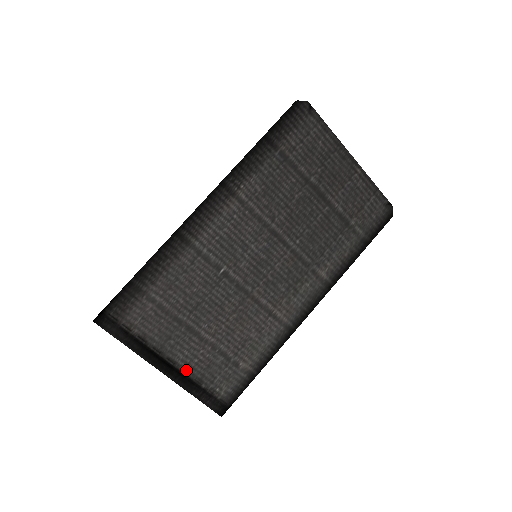
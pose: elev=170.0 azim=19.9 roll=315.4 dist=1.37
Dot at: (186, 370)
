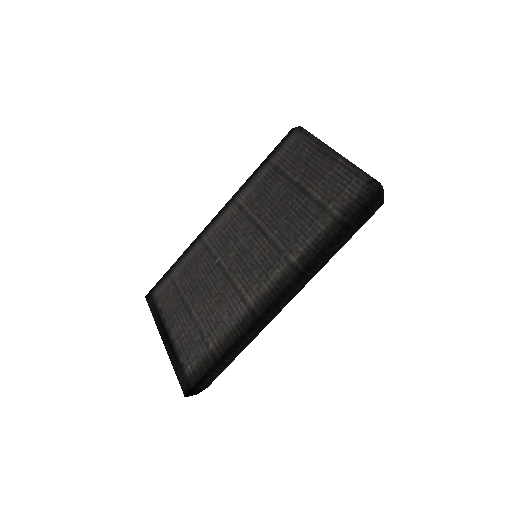
Dot at: (176, 342)
